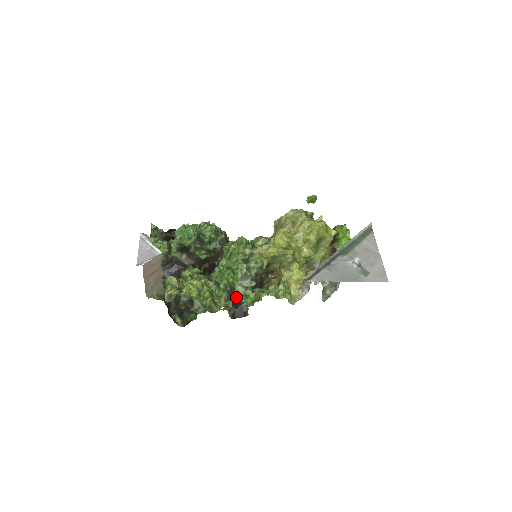
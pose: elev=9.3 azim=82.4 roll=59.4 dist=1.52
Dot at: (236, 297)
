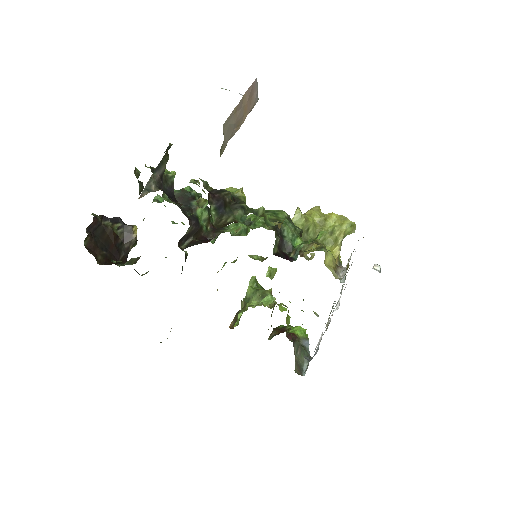
Dot at: (281, 234)
